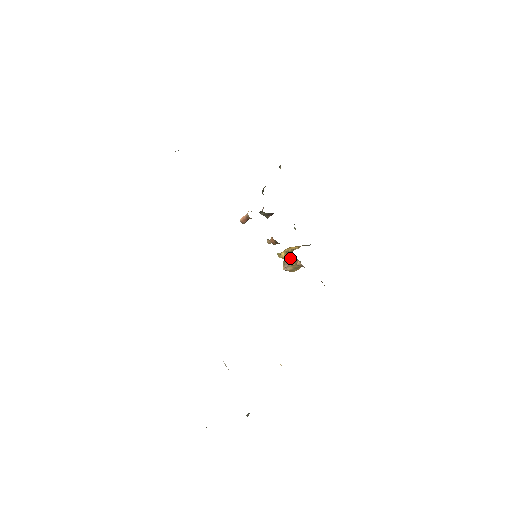
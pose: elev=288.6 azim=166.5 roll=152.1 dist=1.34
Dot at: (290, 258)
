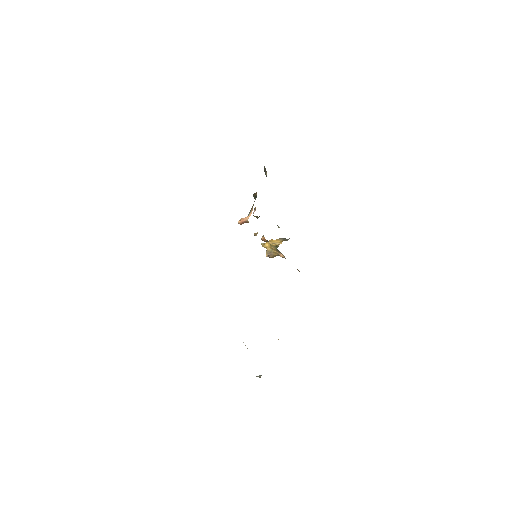
Dot at: (274, 250)
